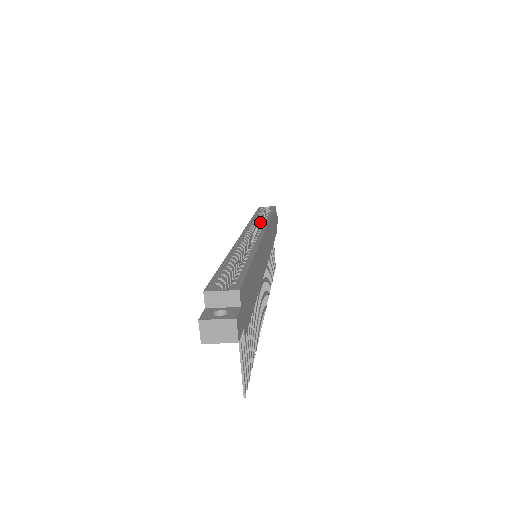
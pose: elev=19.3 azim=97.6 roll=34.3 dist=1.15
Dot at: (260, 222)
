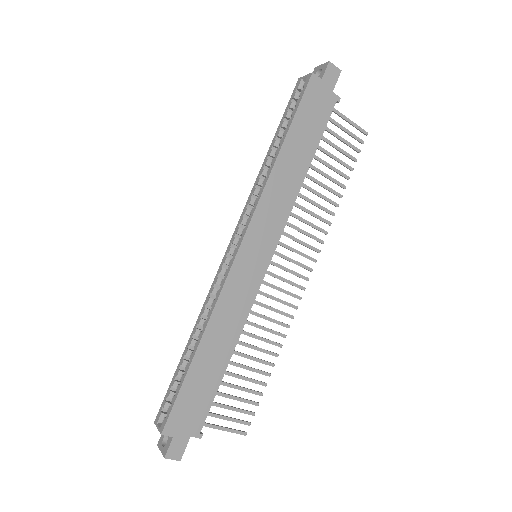
Dot at: occluded
